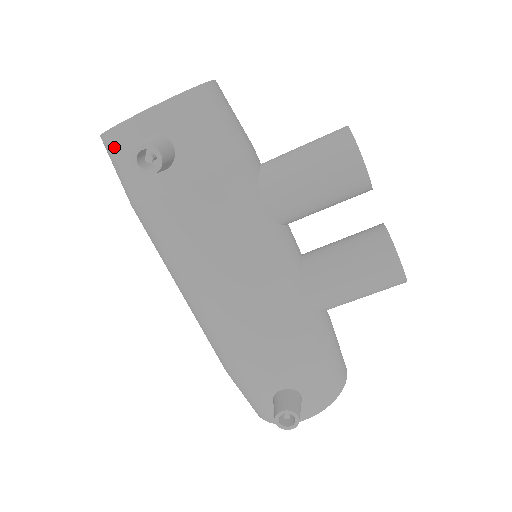
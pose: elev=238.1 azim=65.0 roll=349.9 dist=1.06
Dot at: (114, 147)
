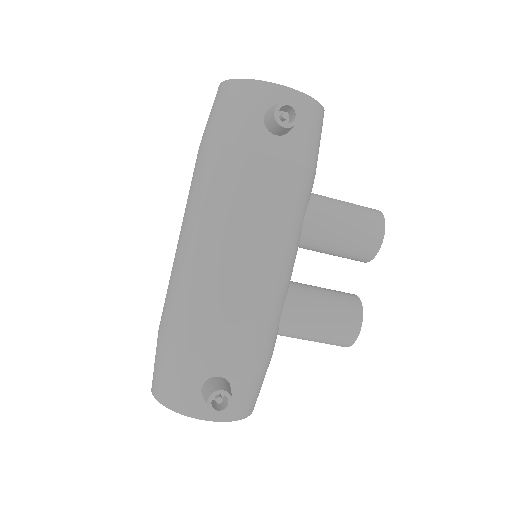
Dot at: (244, 93)
